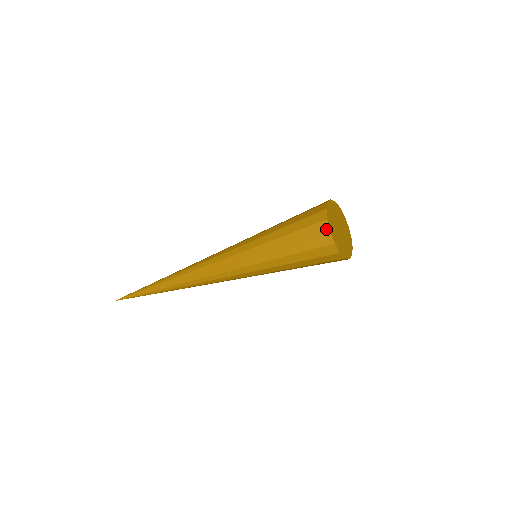
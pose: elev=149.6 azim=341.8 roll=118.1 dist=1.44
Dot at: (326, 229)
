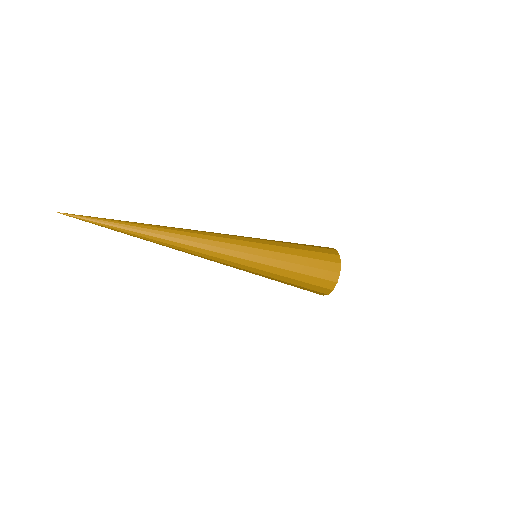
Dot at: (337, 253)
